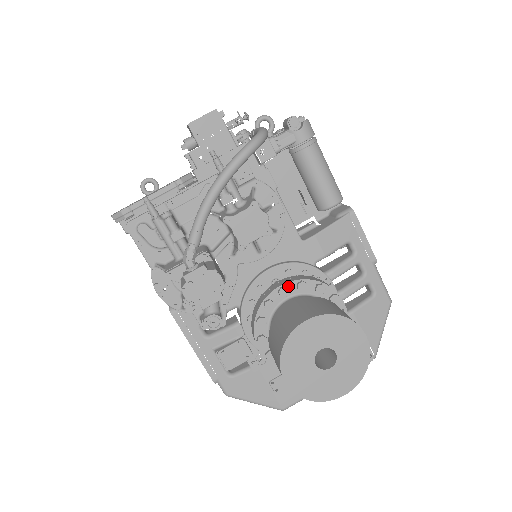
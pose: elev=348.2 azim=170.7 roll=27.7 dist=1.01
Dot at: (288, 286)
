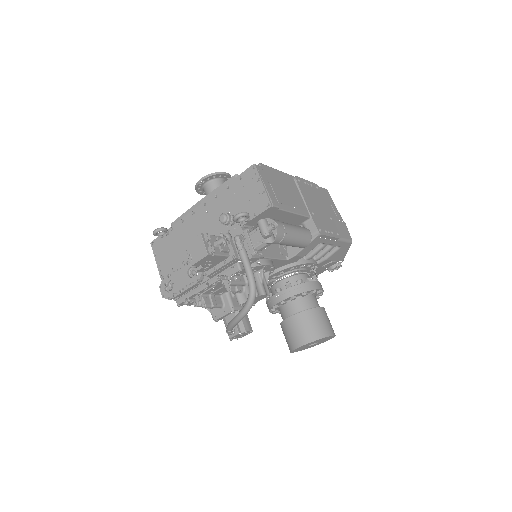
Dot at: (285, 300)
